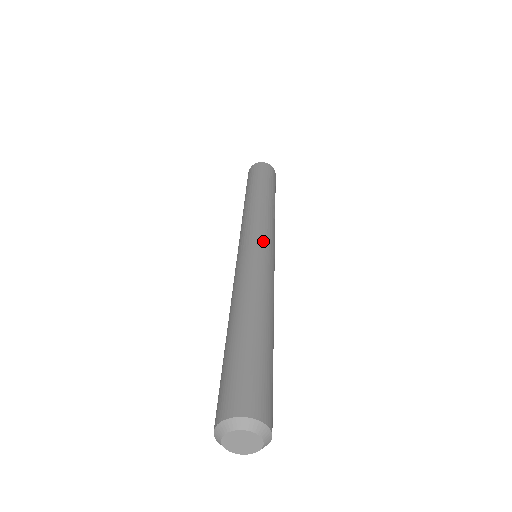
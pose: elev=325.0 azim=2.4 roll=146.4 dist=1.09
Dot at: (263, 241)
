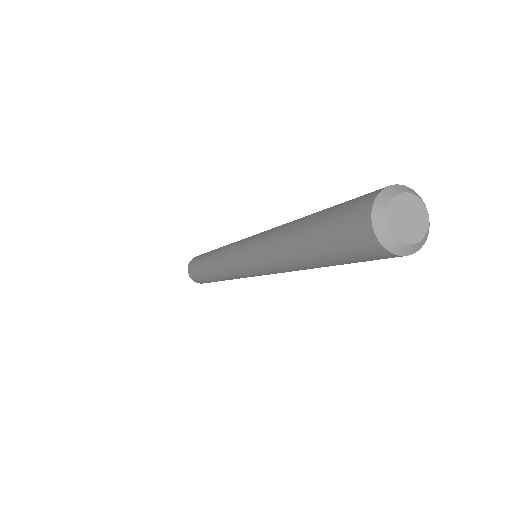
Dot at: occluded
